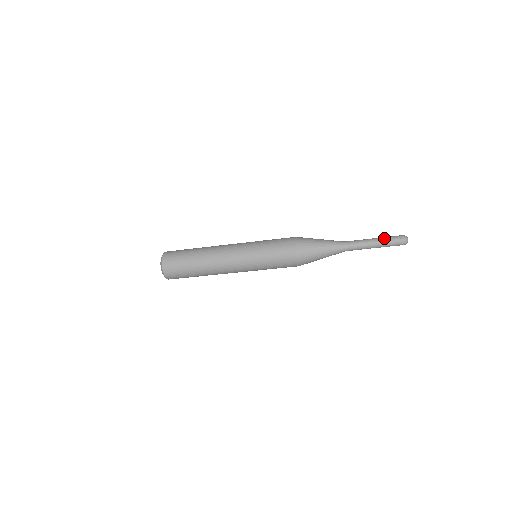
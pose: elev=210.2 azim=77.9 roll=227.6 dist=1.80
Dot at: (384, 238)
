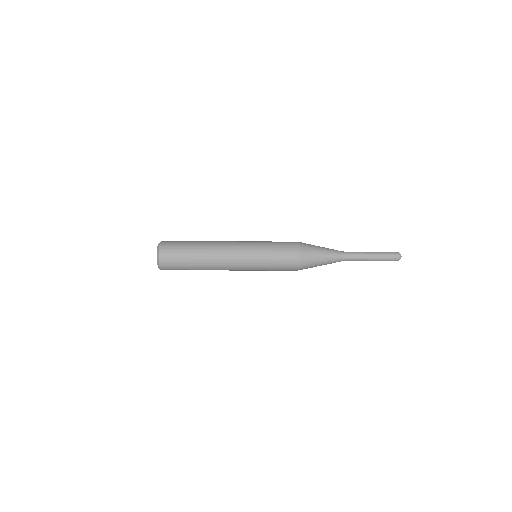
Dot at: occluded
